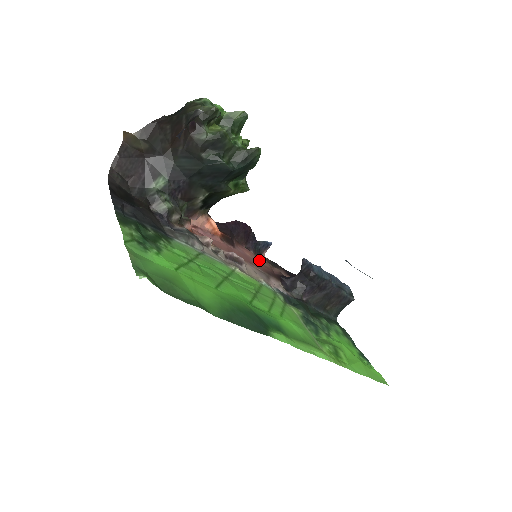
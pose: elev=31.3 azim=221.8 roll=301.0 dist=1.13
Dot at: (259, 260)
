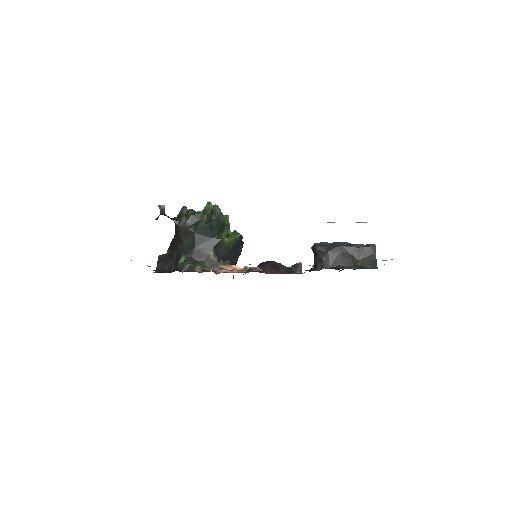
Dot at: occluded
